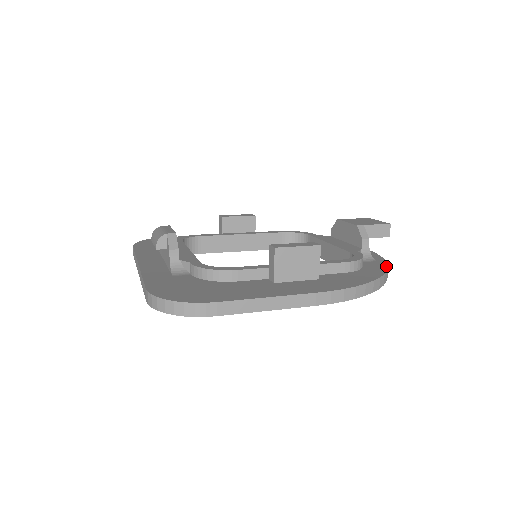
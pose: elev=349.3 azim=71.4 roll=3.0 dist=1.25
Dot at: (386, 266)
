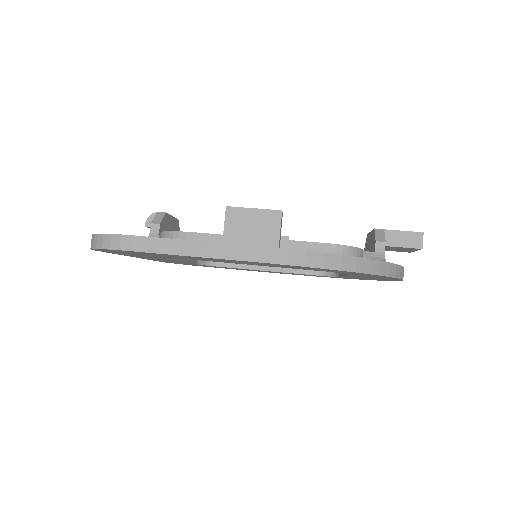
Dot at: (388, 262)
